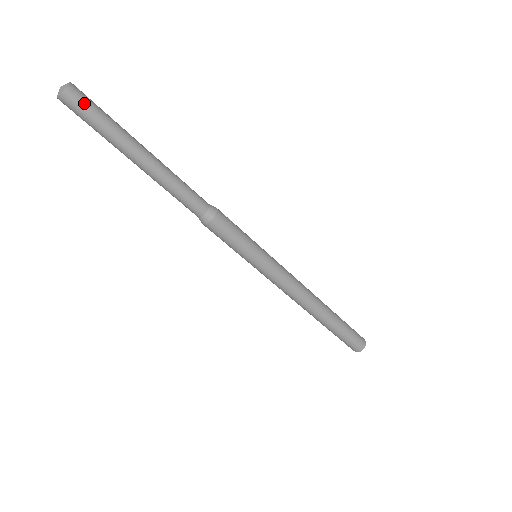
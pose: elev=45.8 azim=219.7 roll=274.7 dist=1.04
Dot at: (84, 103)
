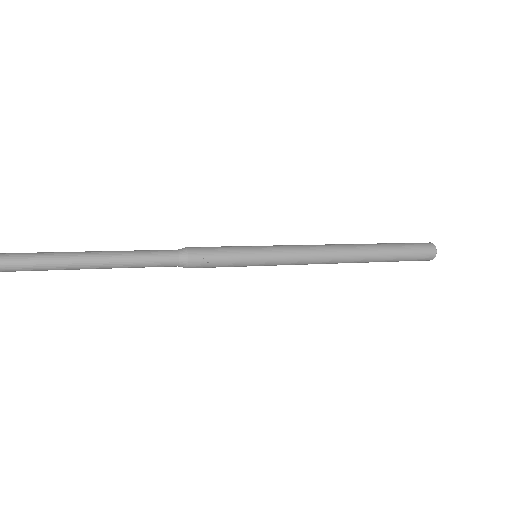
Dot at: (20, 270)
